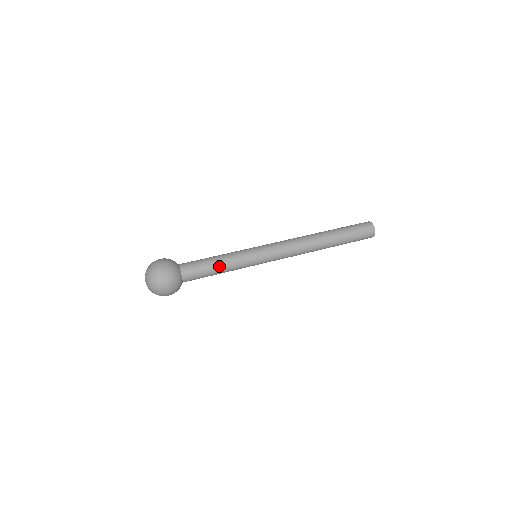
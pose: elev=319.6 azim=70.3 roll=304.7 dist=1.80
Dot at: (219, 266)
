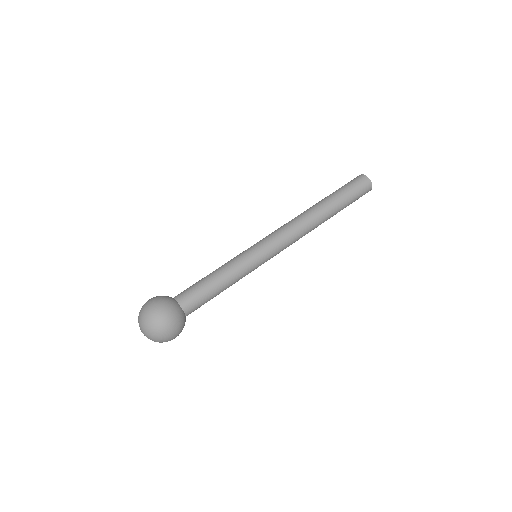
Dot at: (217, 278)
